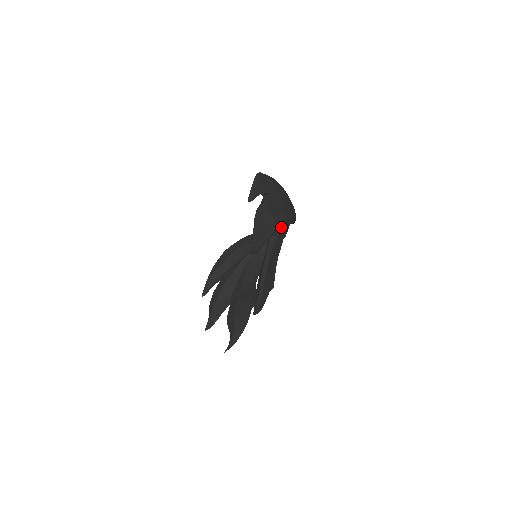
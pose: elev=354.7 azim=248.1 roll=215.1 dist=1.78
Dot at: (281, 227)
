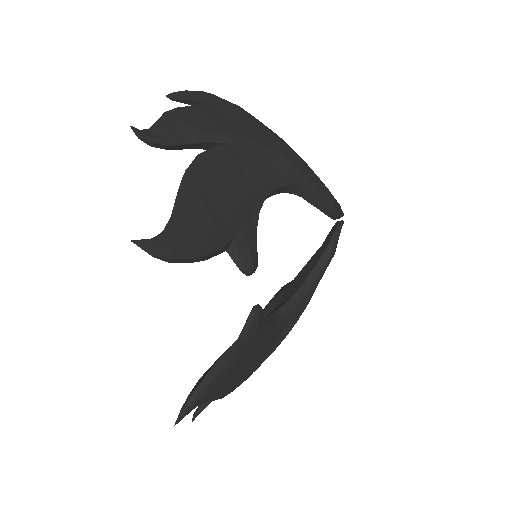
Dot at: (241, 143)
